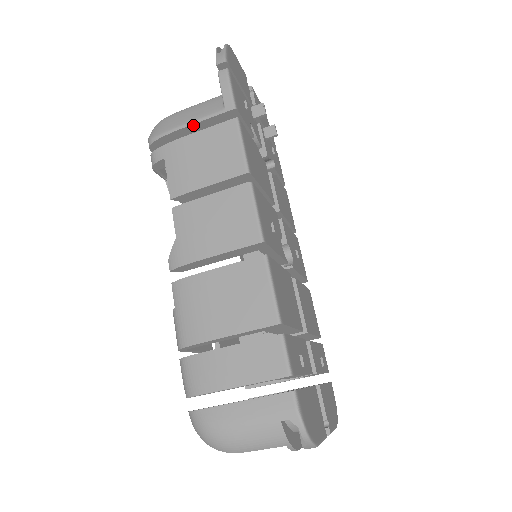
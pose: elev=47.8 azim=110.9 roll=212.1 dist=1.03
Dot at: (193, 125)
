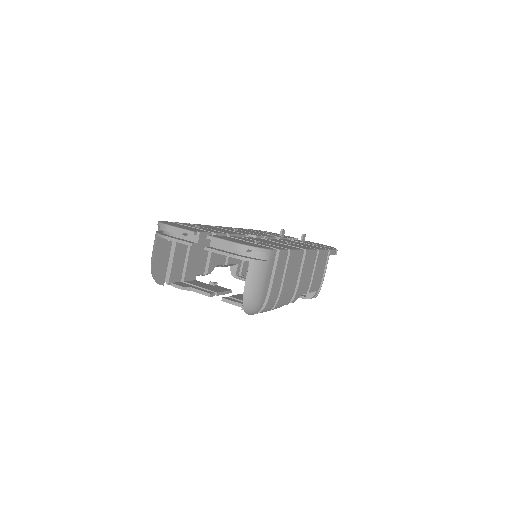
Dot at: occluded
